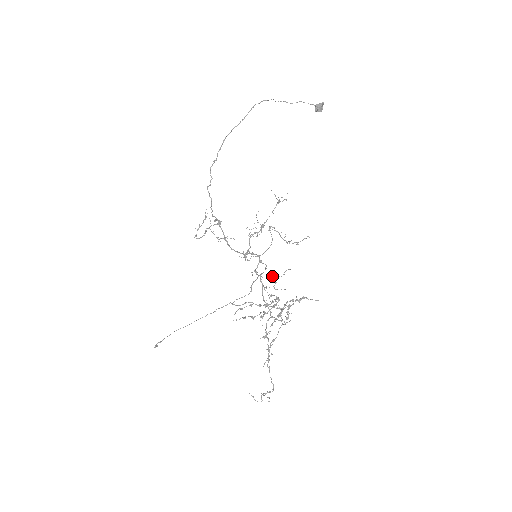
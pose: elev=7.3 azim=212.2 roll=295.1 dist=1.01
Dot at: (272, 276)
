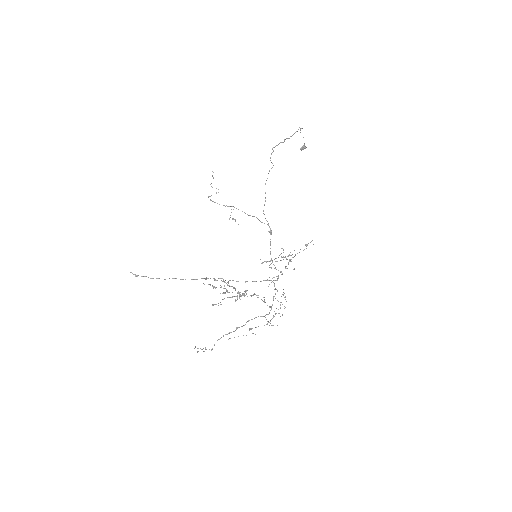
Dot at: occluded
